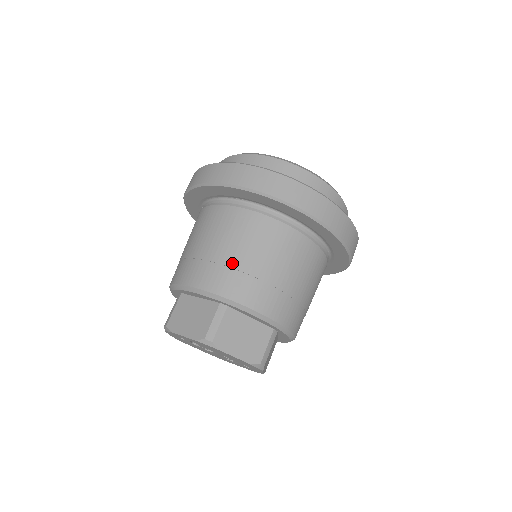
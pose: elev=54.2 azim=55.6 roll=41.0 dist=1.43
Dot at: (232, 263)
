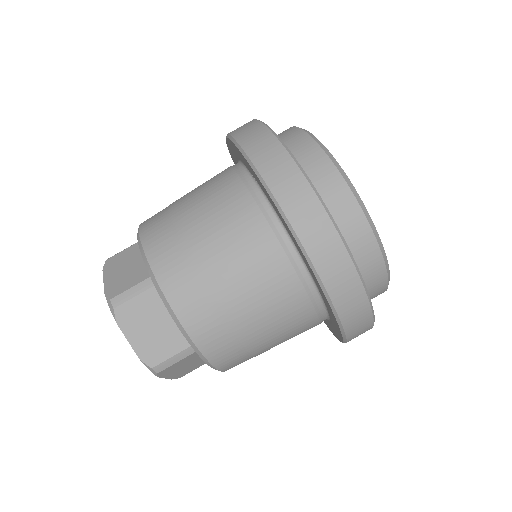
Dot at: (189, 243)
